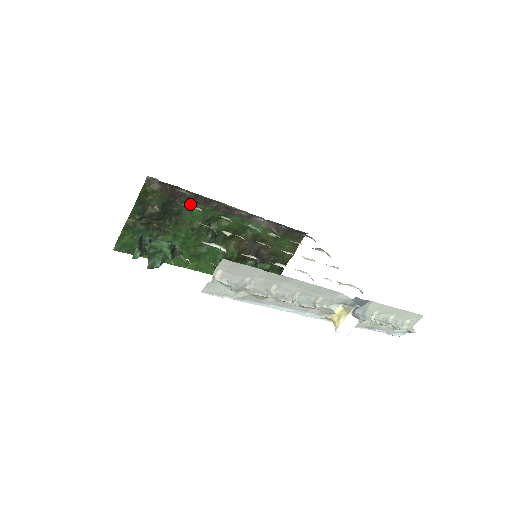
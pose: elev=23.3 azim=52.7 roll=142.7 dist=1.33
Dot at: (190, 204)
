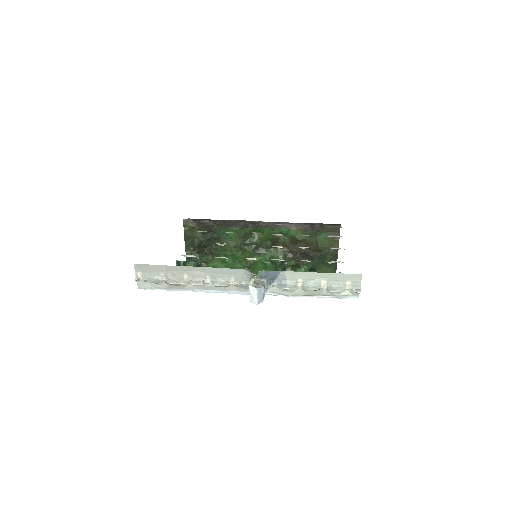
Dot at: (223, 229)
